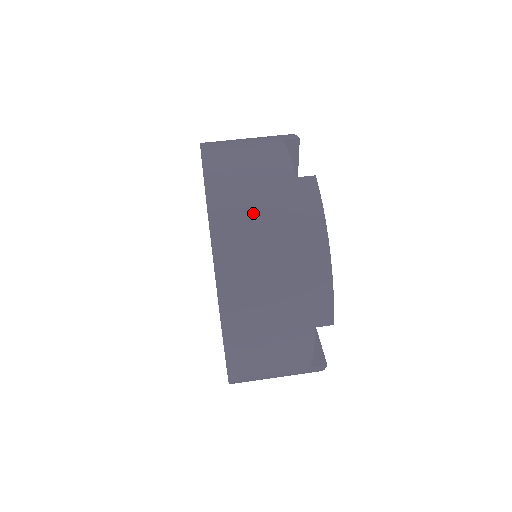
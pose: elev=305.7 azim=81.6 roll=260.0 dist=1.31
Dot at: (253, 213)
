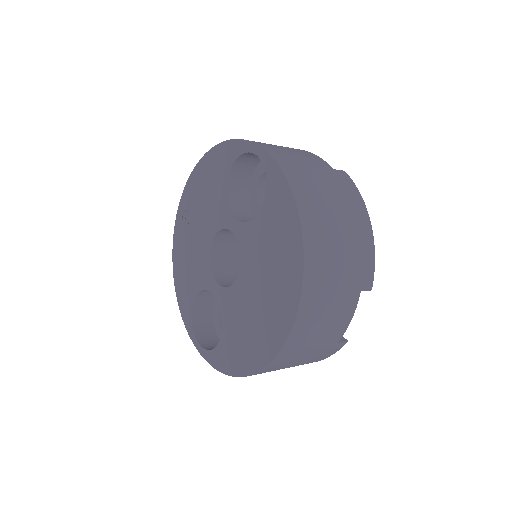
Dot at: (318, 186)
